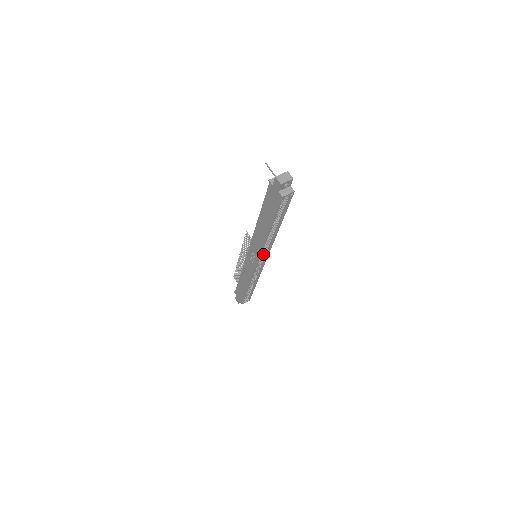
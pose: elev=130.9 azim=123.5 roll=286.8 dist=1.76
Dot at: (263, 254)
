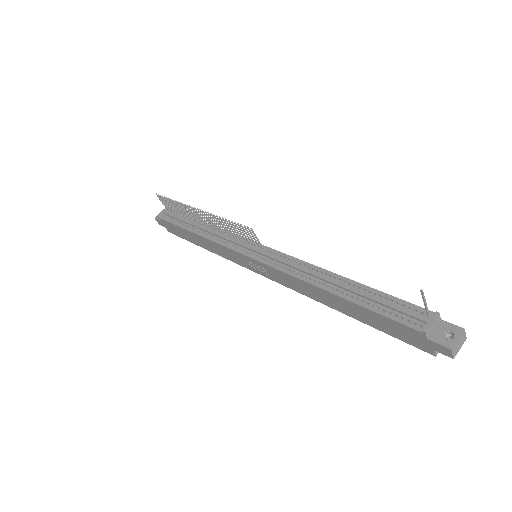
Dot at: occluded
